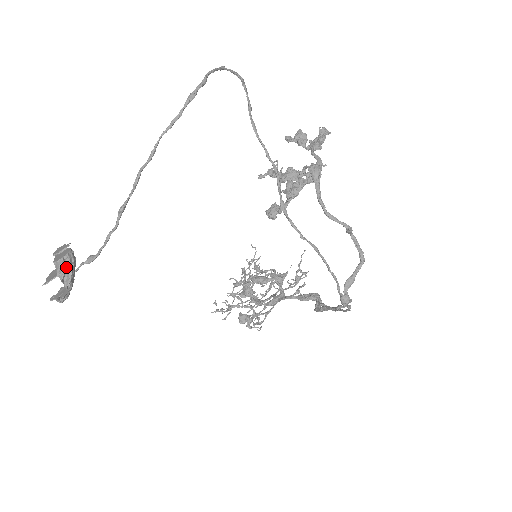
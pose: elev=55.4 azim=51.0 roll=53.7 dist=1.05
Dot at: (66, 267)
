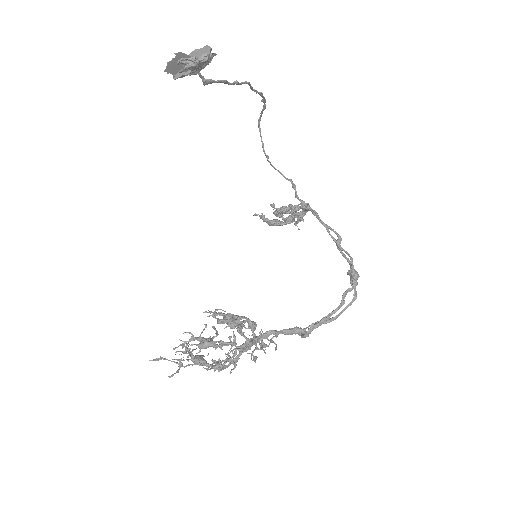
Dot at: occluded
